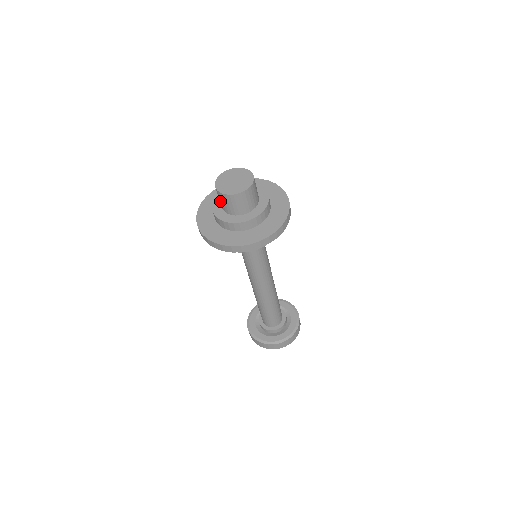
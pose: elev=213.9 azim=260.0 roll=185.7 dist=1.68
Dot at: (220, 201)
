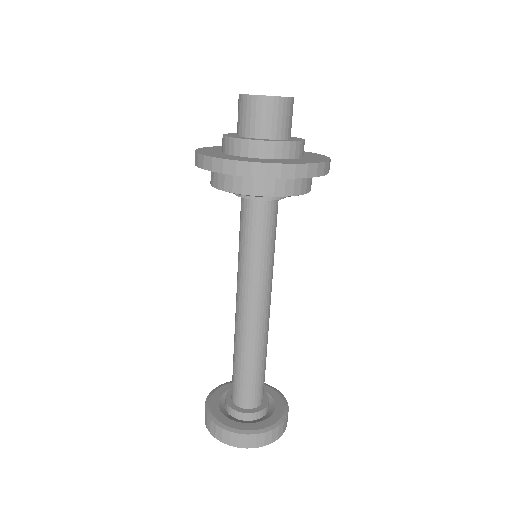
Dot at: (241, 118)
